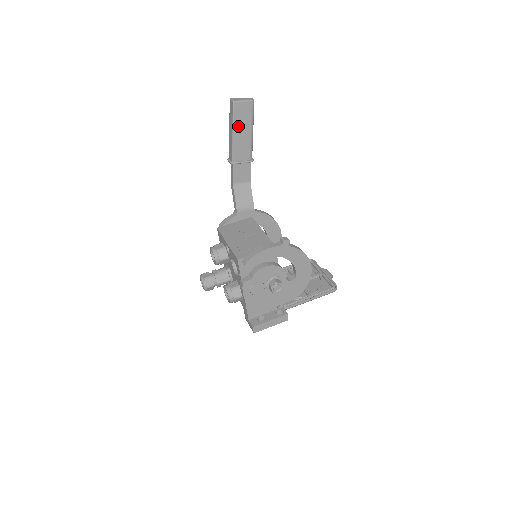
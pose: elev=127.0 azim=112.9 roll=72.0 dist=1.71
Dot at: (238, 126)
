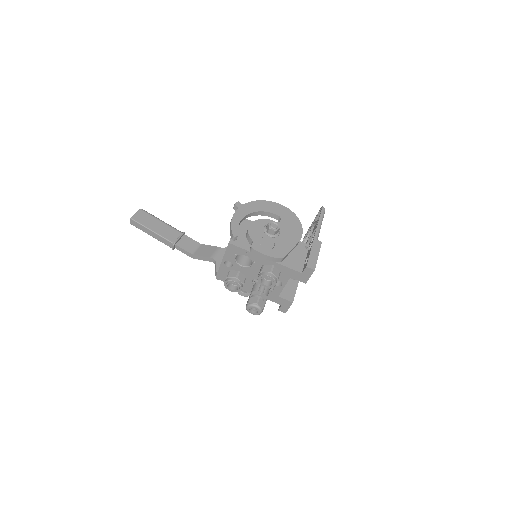
Dot at: (150, 226)
